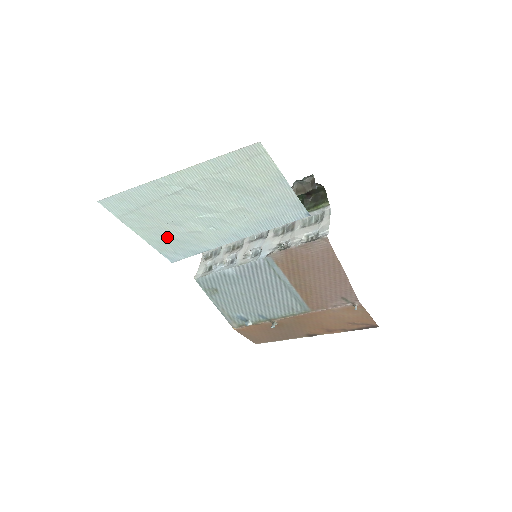
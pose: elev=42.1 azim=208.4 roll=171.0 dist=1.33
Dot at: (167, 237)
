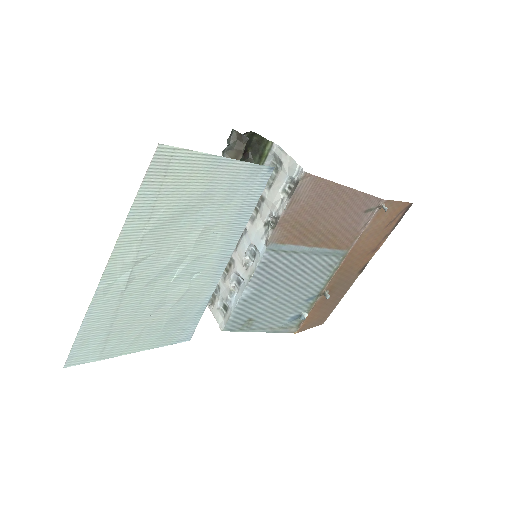
Dot at: (163, 326)
